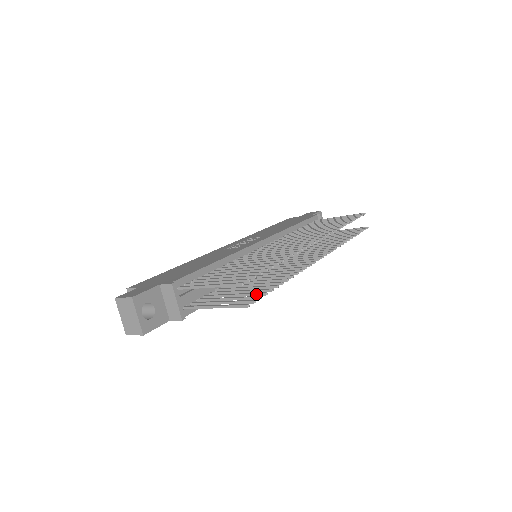
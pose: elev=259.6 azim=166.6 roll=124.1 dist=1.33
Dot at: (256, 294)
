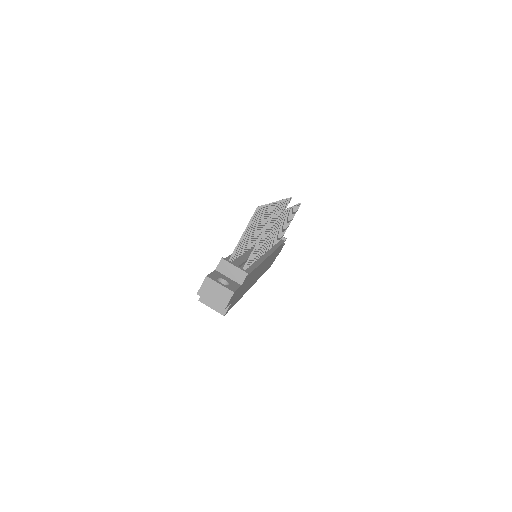
Dot at: (272, 222)
